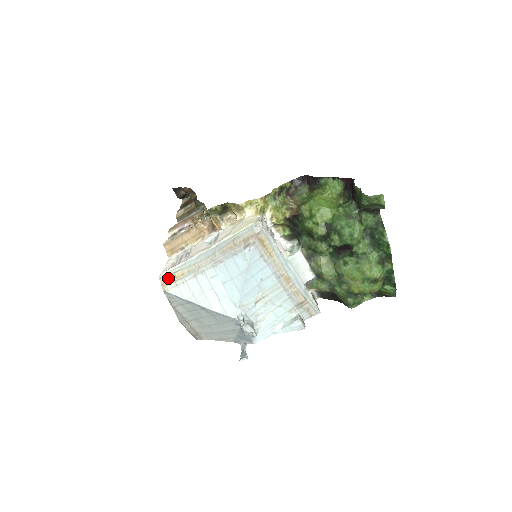
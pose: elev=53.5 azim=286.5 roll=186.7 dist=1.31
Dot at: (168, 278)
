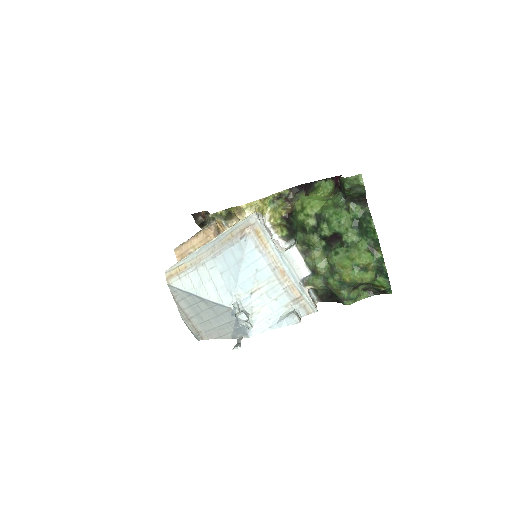
Dot at: (173, 272)
